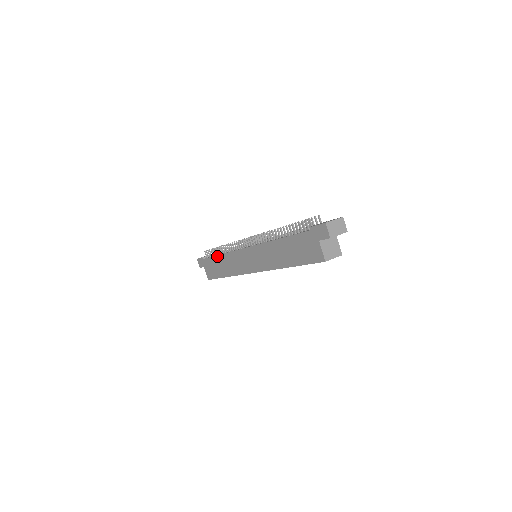
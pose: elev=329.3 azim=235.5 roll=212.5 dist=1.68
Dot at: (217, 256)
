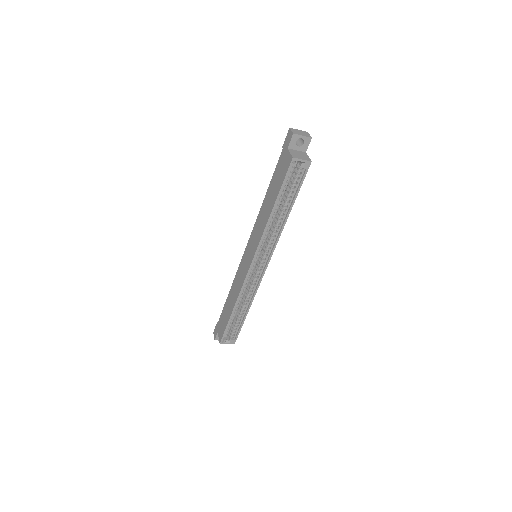
Dot at: (227, 297)
